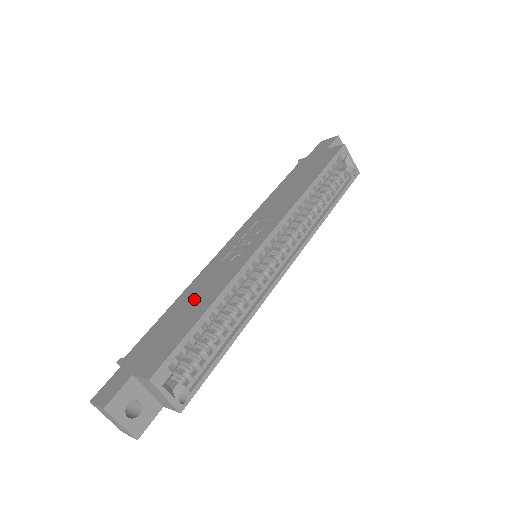
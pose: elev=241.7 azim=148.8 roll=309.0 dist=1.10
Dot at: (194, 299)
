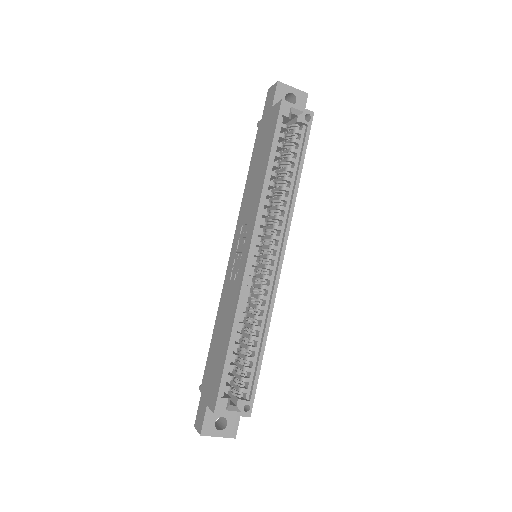
Dot at: (222, 327)
